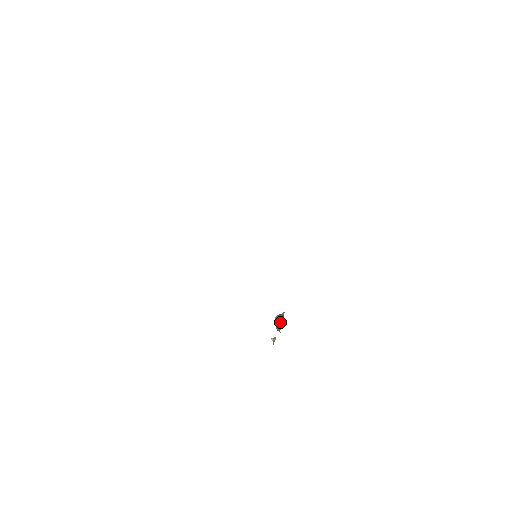
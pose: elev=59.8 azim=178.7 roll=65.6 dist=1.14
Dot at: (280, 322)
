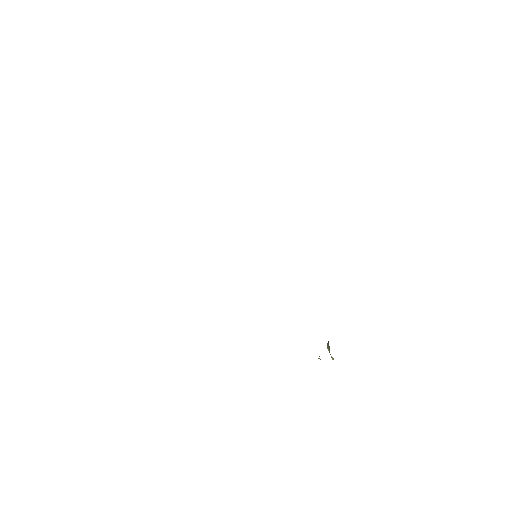
Dot at: (329, 347)
